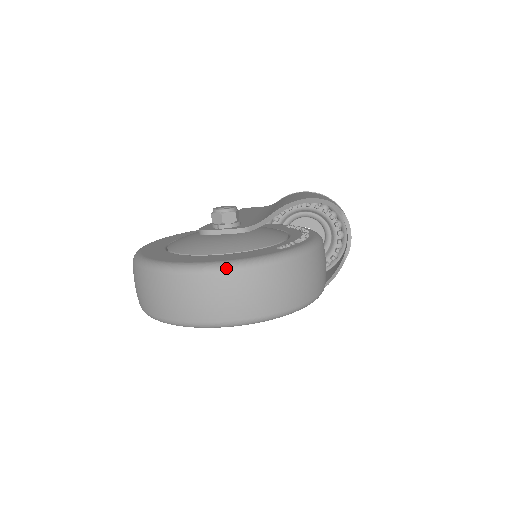
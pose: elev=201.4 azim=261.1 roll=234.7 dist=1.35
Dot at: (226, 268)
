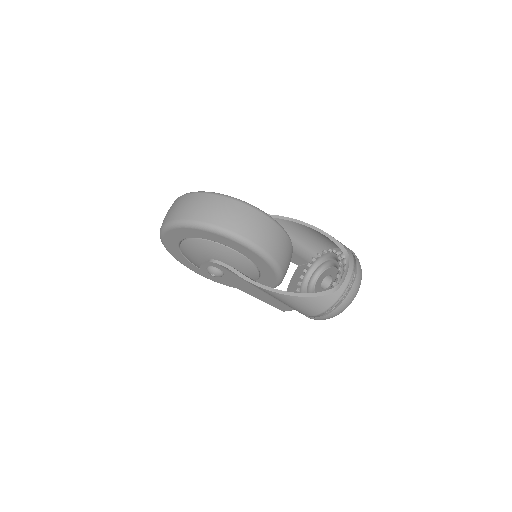
Dot at: (184, 194)
